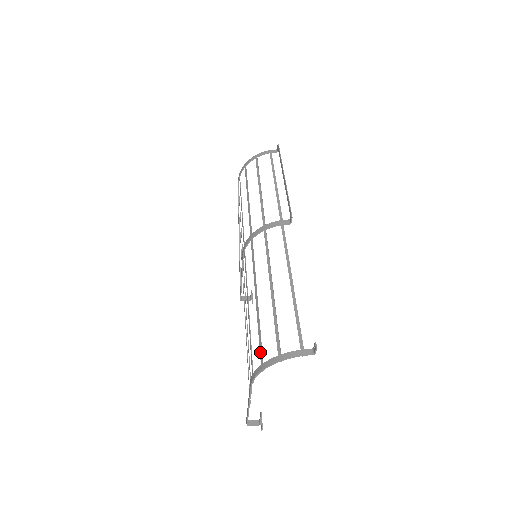
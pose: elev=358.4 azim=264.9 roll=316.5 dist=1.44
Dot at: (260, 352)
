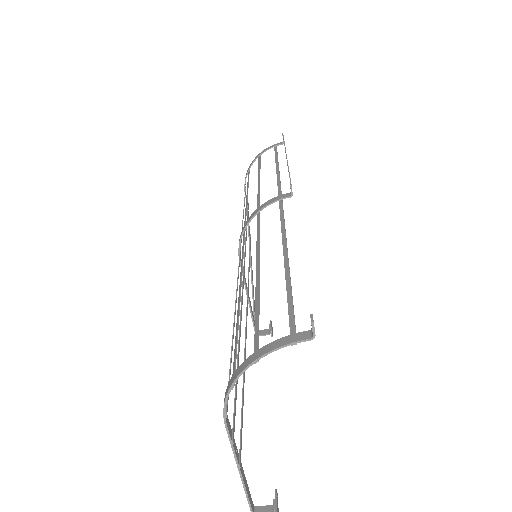
Dot at: occluded
